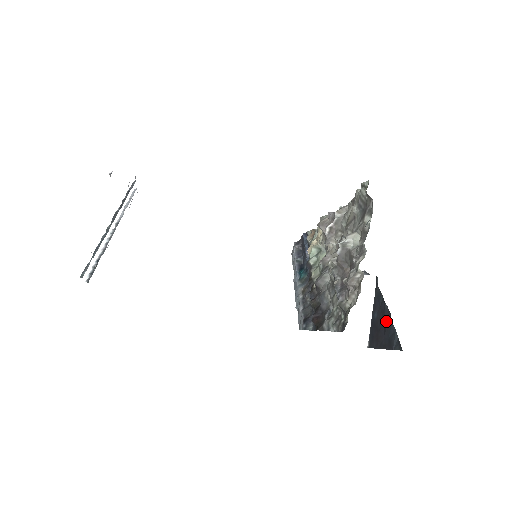
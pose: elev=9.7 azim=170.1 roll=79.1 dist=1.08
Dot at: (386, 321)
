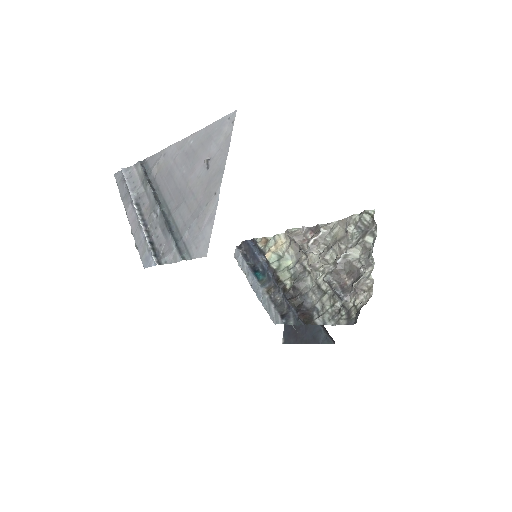
Dot at: occluded
